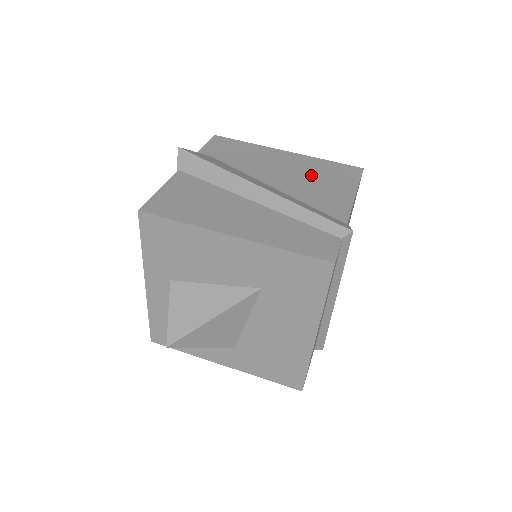
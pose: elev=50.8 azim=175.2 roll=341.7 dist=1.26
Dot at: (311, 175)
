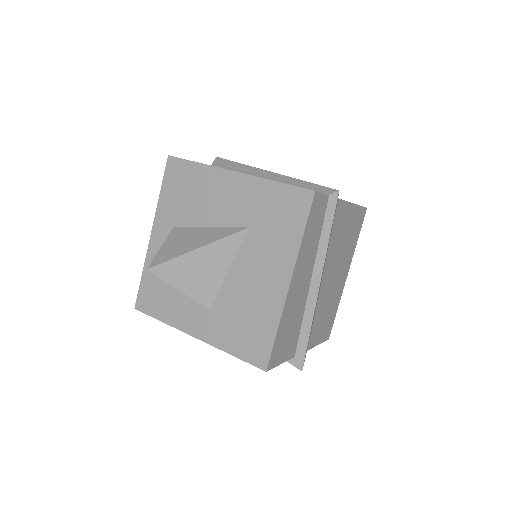
Dot at: occluded
